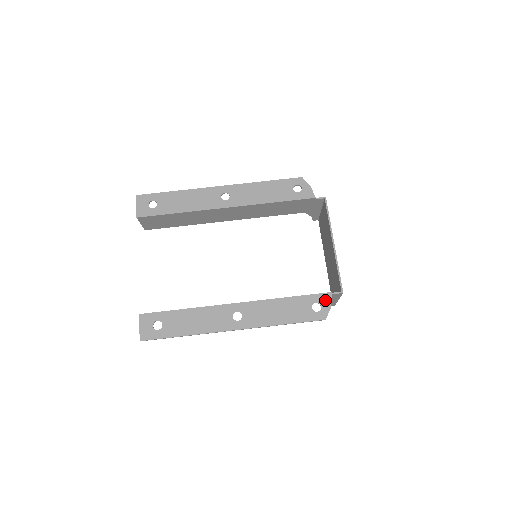
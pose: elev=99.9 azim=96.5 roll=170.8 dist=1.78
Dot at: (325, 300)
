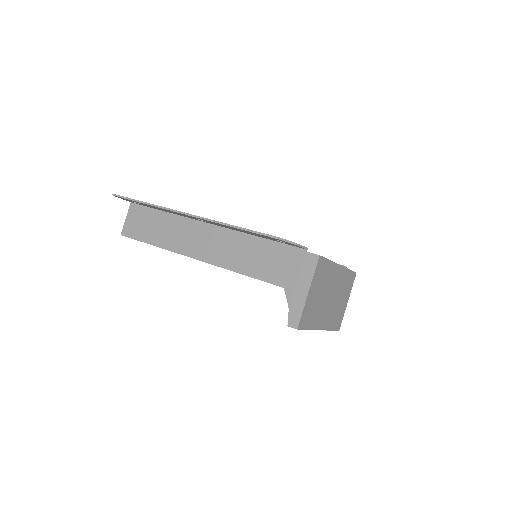
Dot at: occluded
